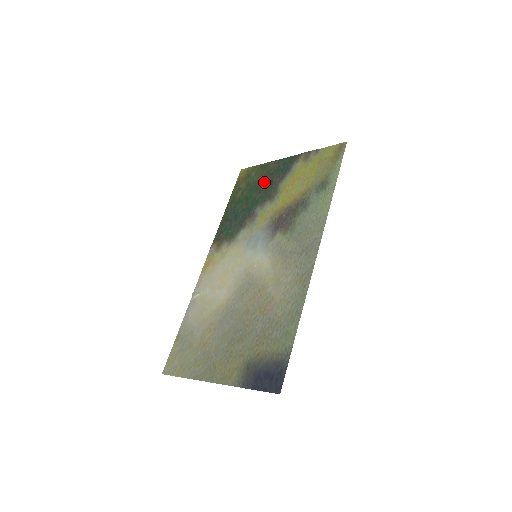
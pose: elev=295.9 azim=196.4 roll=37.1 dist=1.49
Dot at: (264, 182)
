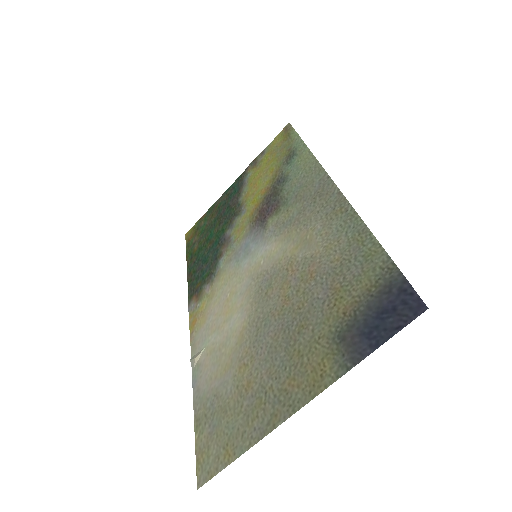
Dot at: (220, 215)
